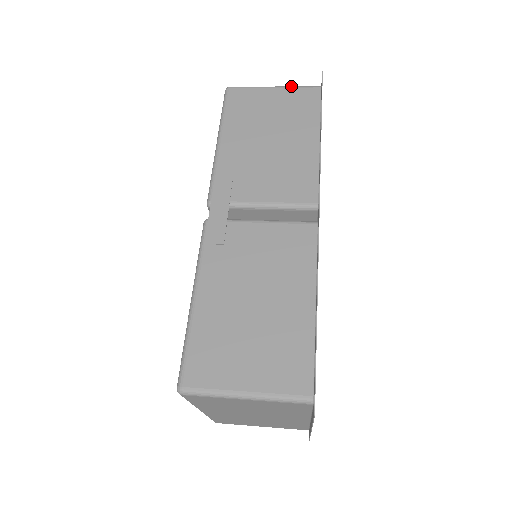
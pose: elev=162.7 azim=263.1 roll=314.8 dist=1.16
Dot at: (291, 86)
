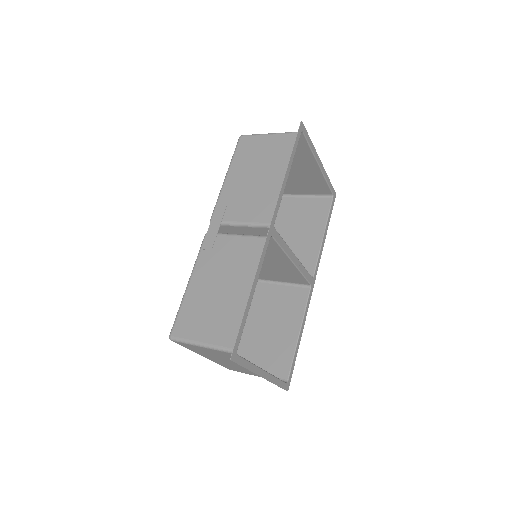
Dot at: (281, 133)
